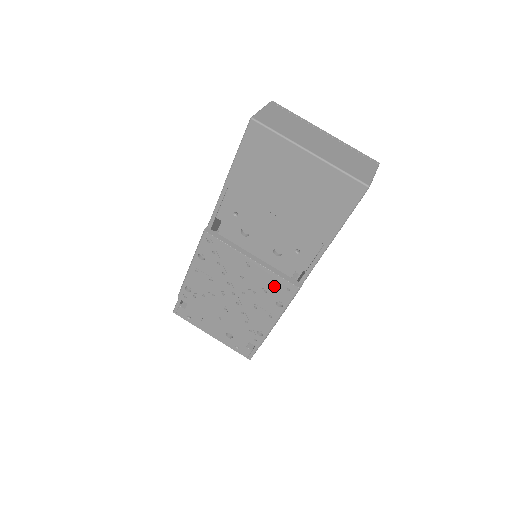
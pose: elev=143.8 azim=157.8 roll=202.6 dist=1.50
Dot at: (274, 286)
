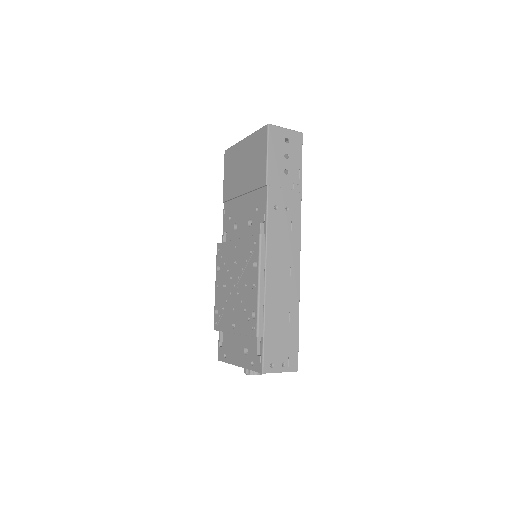
Dot at: (249, 250)
